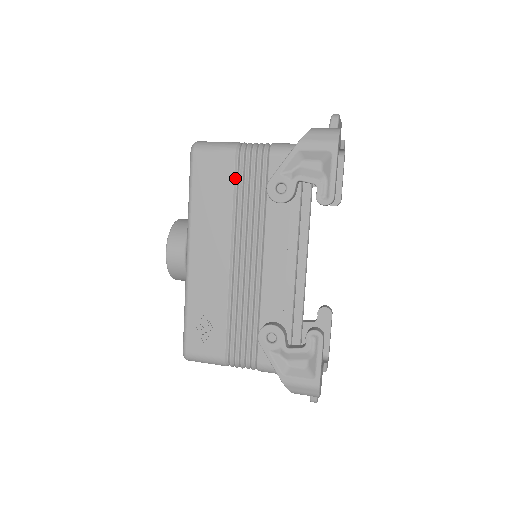
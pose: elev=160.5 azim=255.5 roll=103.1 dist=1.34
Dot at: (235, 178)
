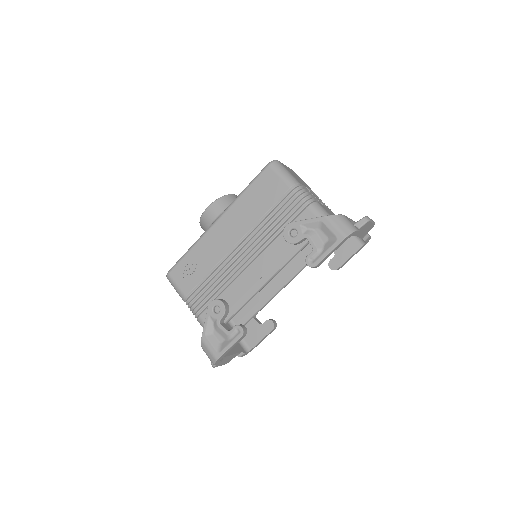
Dot at: (278, 202)
